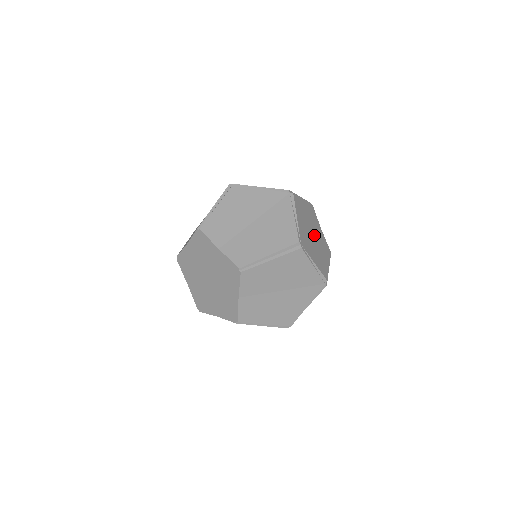
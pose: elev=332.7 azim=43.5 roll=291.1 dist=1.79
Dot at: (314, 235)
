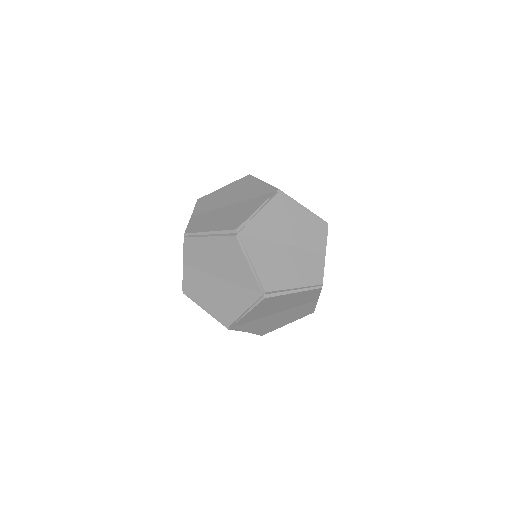
Dot at: (284, 311)
